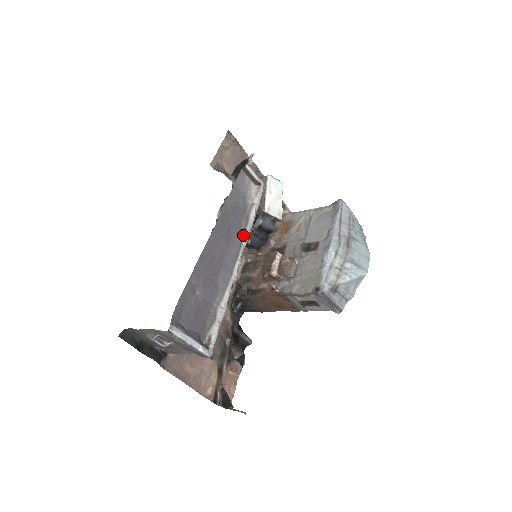
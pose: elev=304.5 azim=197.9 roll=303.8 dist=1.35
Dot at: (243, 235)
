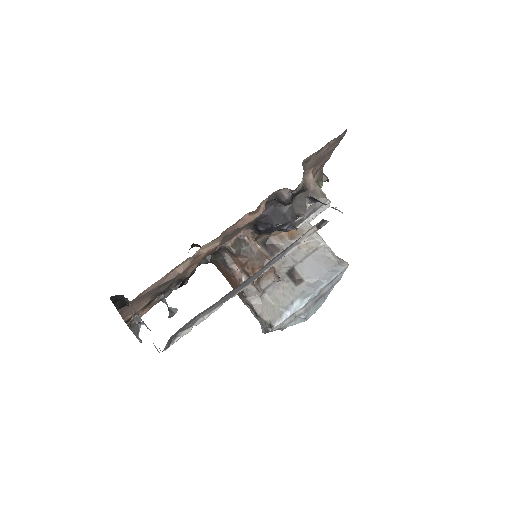
Dot at: (269, 267)
